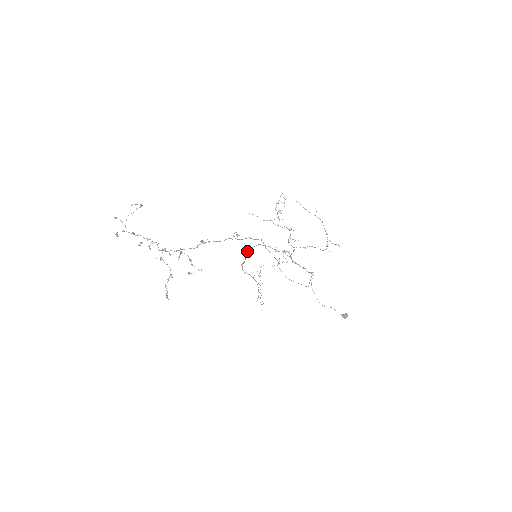
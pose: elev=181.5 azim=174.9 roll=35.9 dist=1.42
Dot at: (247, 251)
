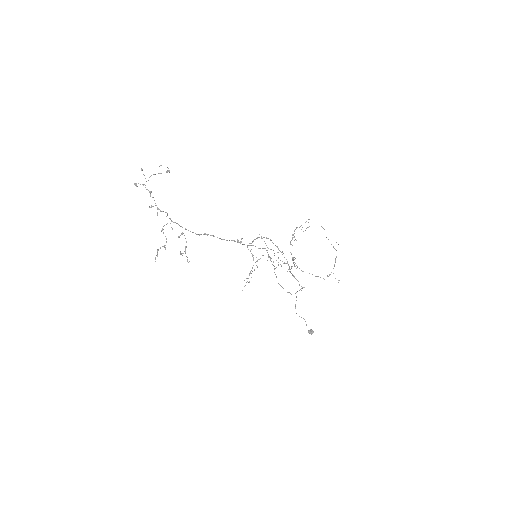
Dot at: (257, 237)
